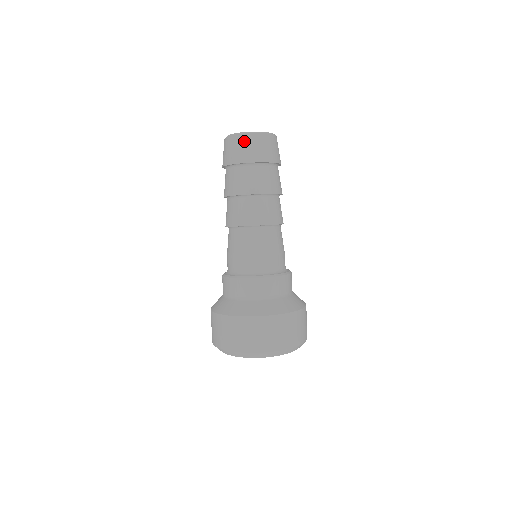
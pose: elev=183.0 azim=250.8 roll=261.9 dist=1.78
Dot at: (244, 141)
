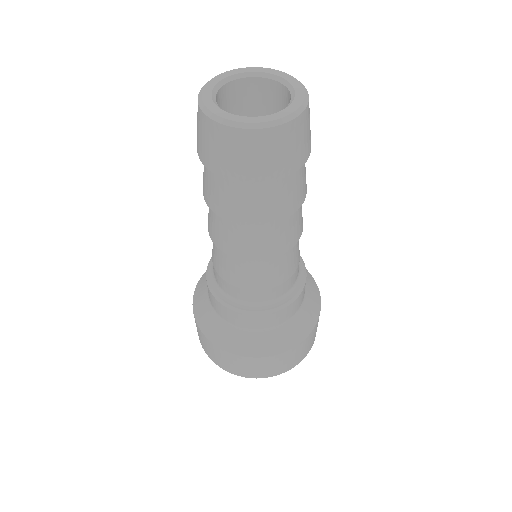
Dot at: (289, 136)
